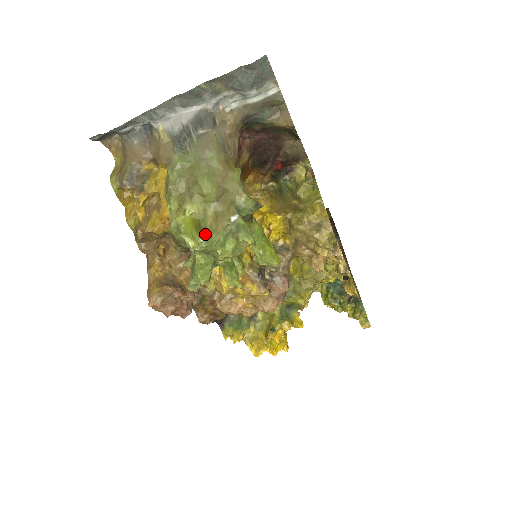
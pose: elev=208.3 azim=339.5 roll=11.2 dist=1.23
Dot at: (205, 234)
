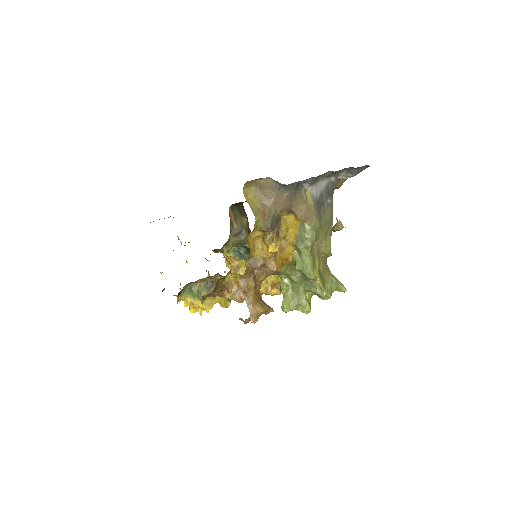
Dot at: (323, 283)
